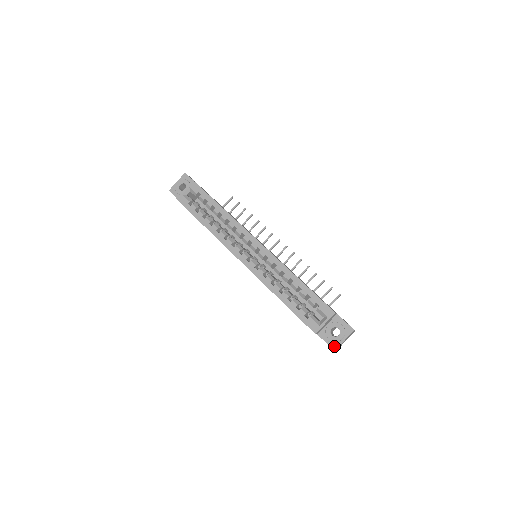
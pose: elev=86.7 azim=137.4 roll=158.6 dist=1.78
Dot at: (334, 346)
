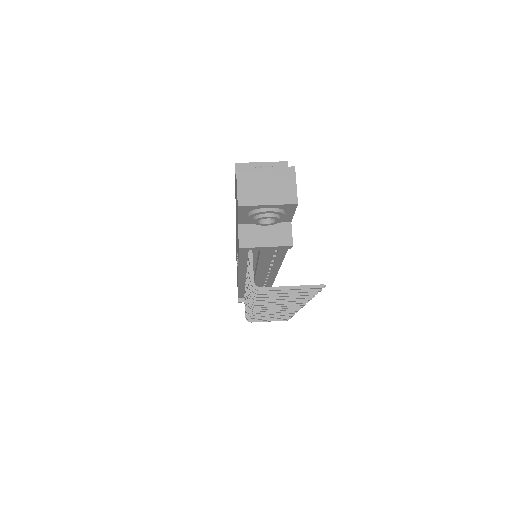
Dot at: (243, 171)
